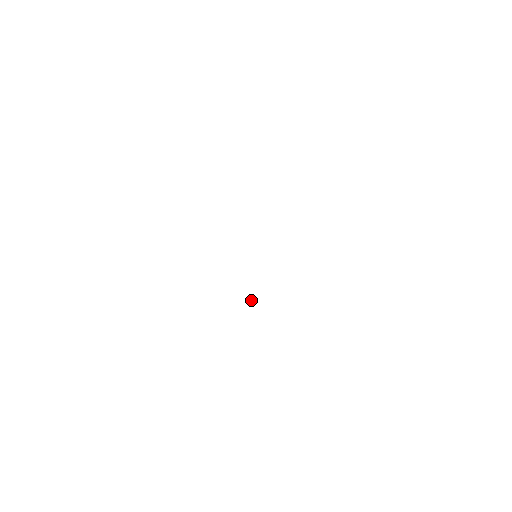
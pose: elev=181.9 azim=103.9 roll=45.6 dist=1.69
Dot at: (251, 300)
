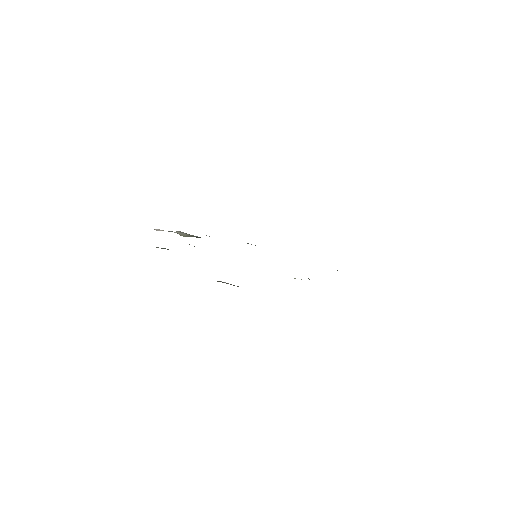
Dot at: occluded
